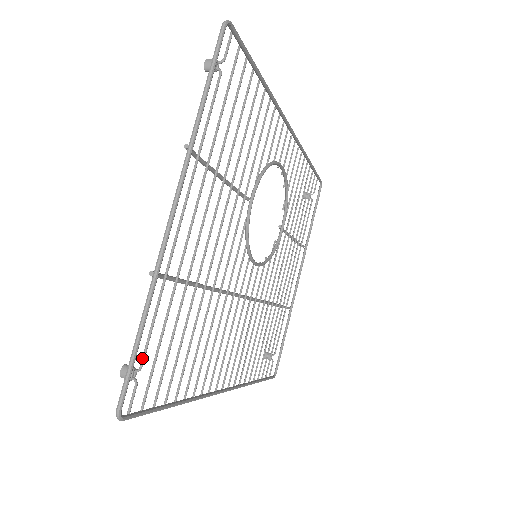
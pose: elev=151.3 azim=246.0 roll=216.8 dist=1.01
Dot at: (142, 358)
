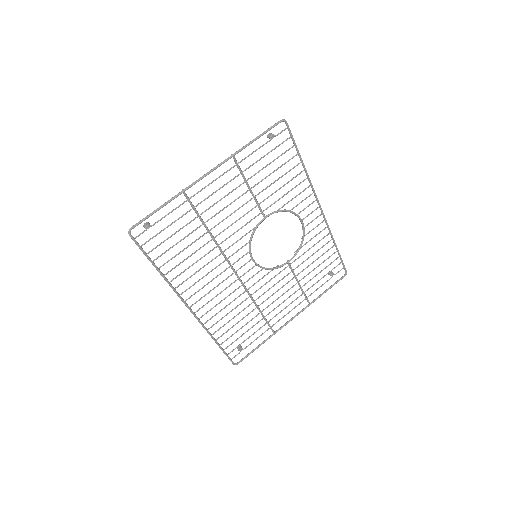
Dot at: (156, 222)
